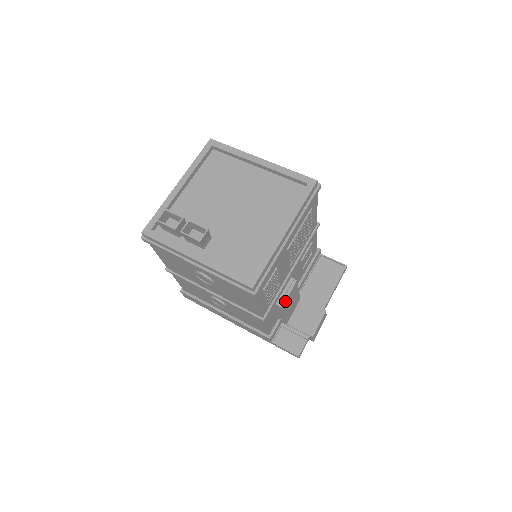
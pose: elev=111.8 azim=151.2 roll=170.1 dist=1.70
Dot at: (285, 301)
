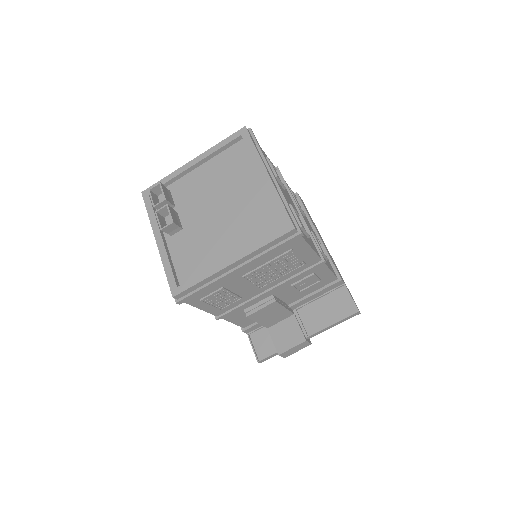
Dot at: (253, 313)
